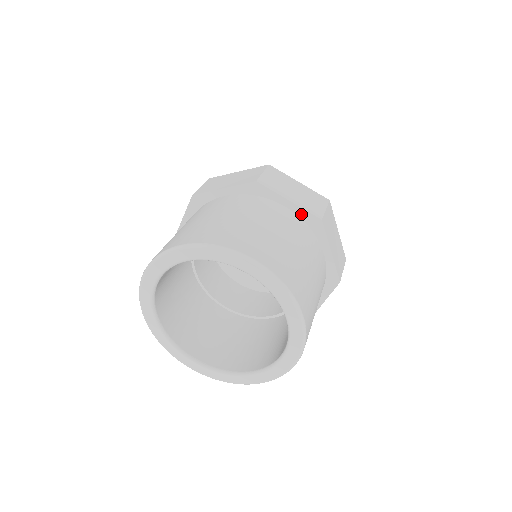
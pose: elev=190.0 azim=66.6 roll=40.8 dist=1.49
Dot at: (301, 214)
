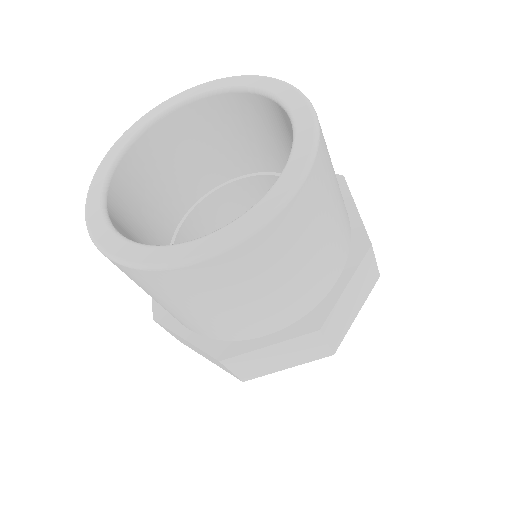
Dot at: occluded
